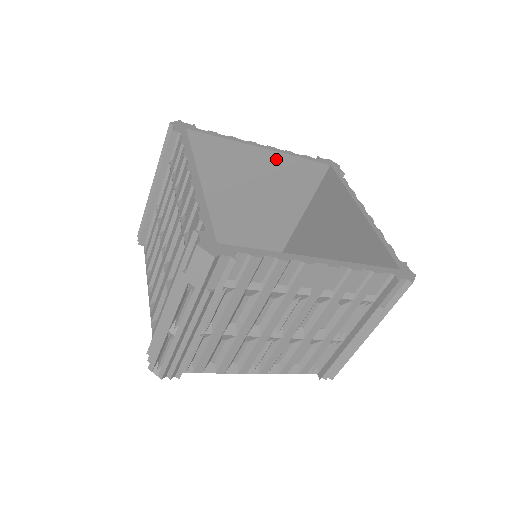
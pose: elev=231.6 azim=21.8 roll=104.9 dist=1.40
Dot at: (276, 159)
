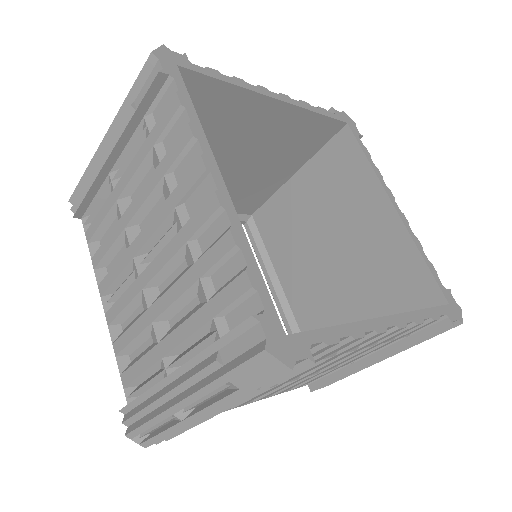
Dot at: (288, 113)
